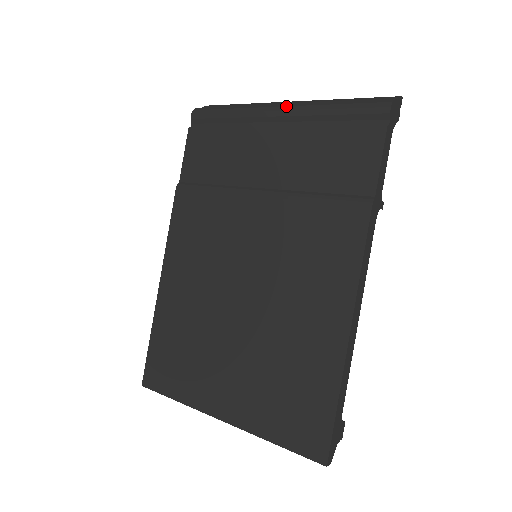
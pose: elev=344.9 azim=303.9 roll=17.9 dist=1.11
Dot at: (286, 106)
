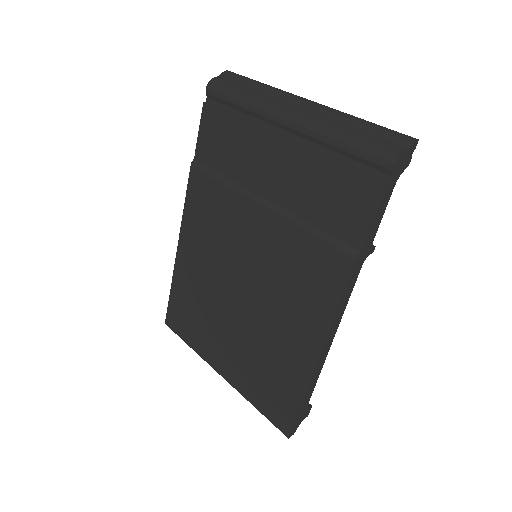
Dot at: (295, 117)
